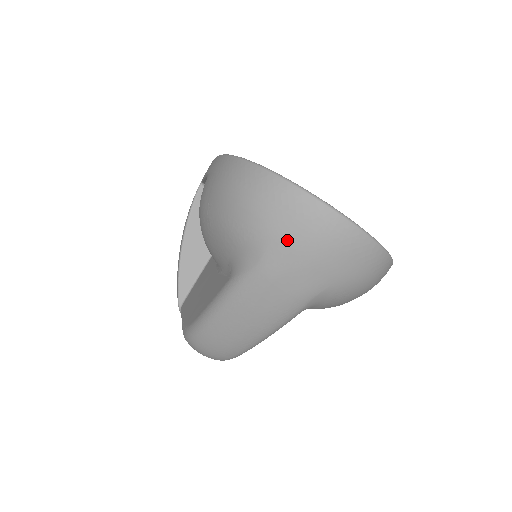
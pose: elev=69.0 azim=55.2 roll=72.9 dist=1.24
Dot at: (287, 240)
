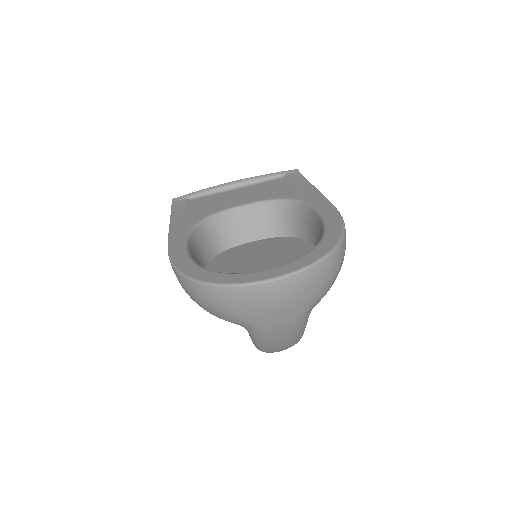
Dot at: (256, 314)
